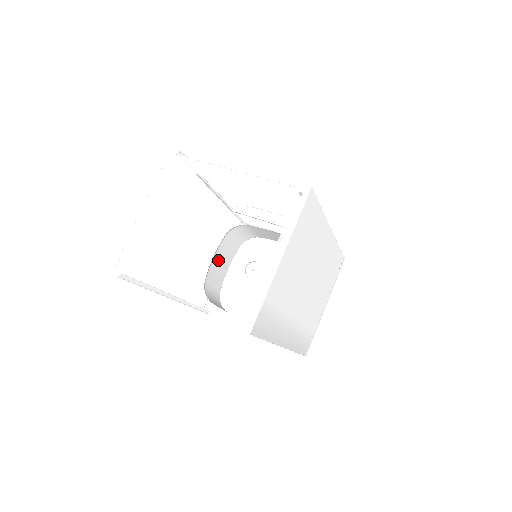
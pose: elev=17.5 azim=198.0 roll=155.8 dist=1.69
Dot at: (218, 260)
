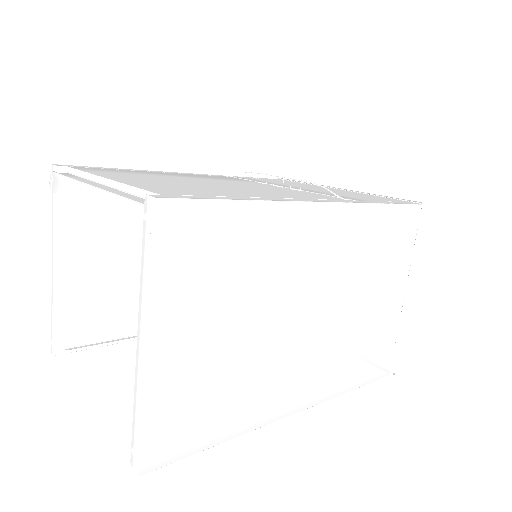
Dot at: occluded
